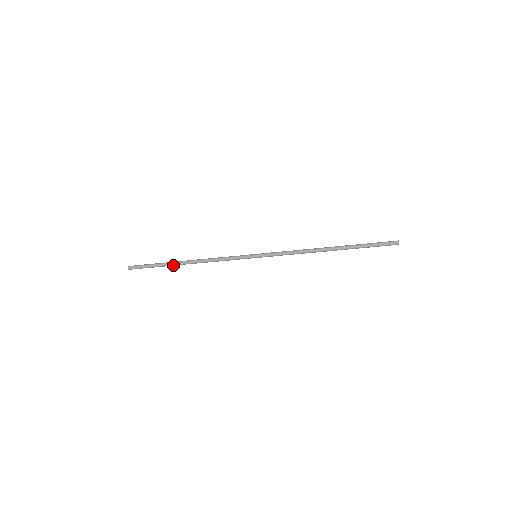
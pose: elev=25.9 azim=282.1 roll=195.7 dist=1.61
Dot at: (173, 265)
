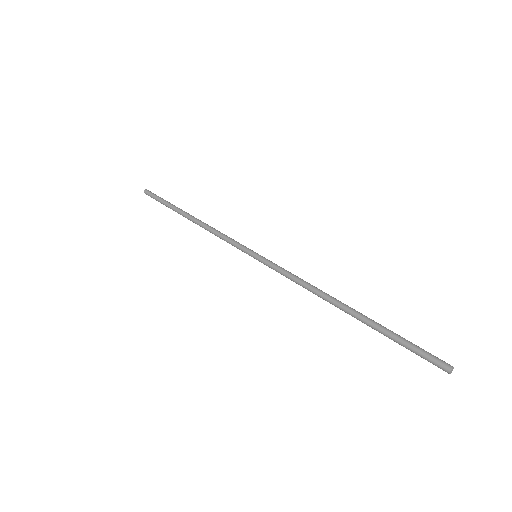
Dot at: (180, 213)
